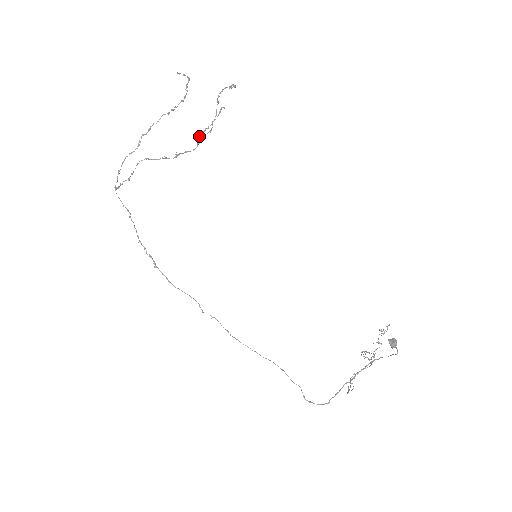
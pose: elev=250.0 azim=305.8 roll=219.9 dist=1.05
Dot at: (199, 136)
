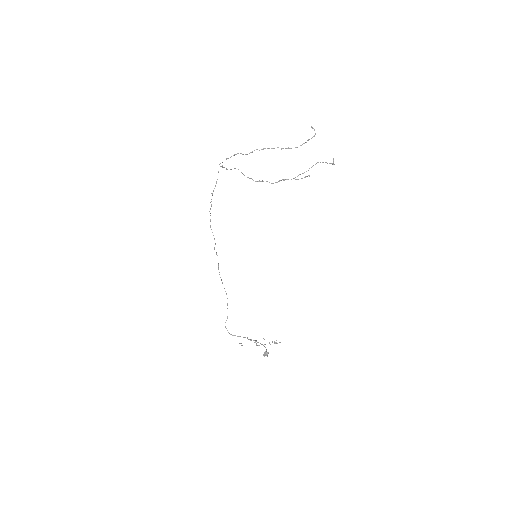
Dot at: (282, 179)
